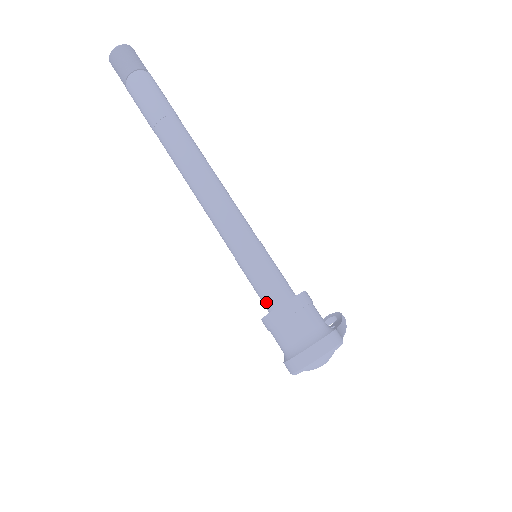
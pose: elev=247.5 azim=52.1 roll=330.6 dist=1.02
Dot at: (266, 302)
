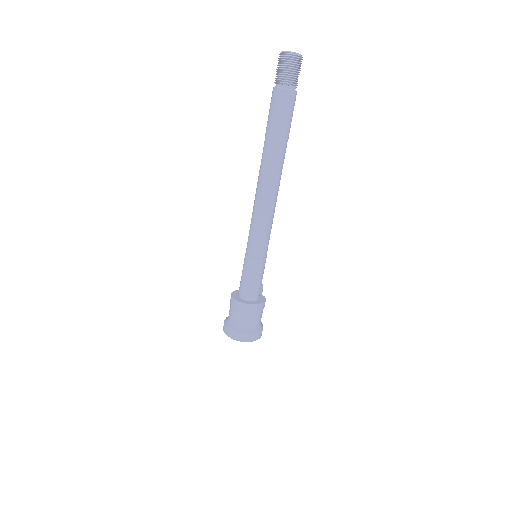
Dot at: (243, 292)
